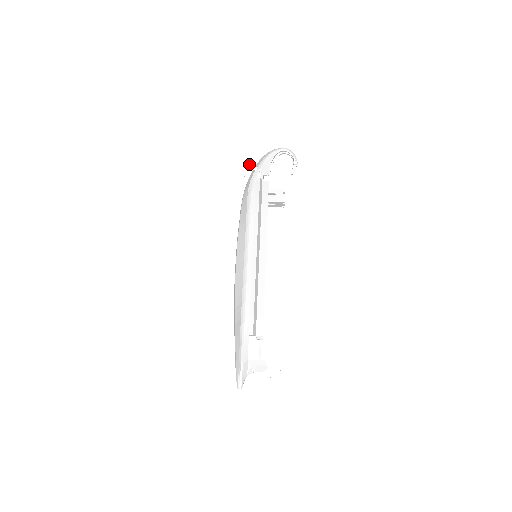
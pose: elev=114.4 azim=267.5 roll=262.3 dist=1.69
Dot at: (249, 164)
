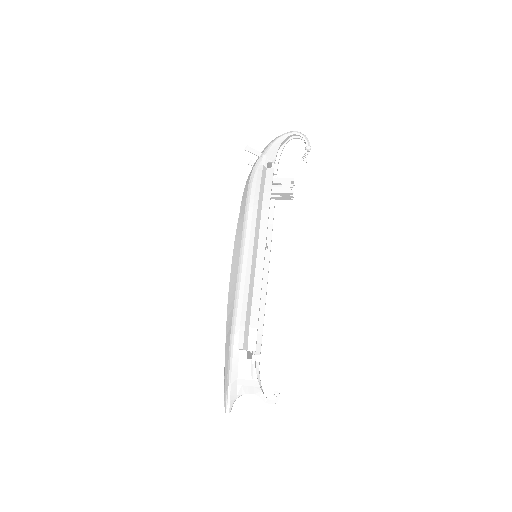
Dot at: (252, 149)
